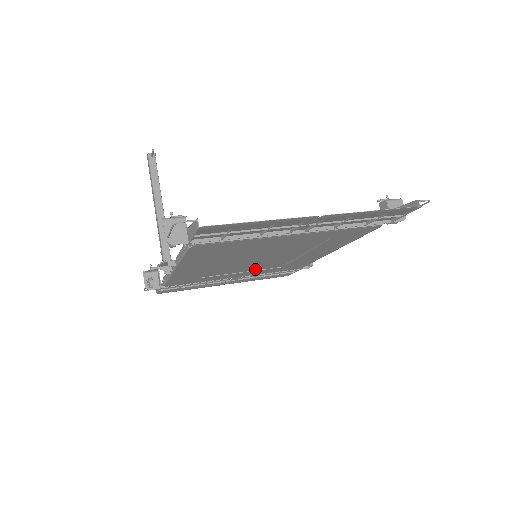
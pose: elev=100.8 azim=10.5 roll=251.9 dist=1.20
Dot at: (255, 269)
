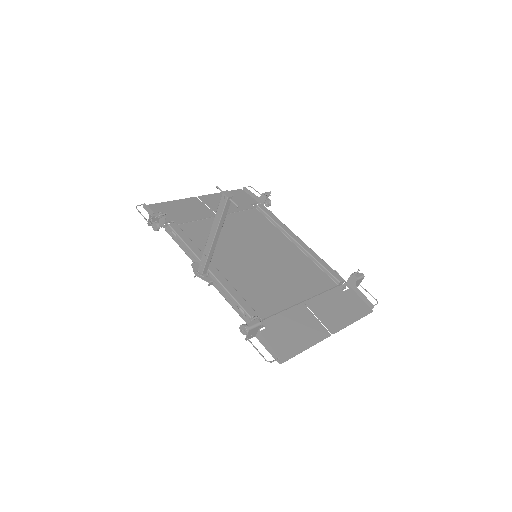
Dot at: (237, 227)
